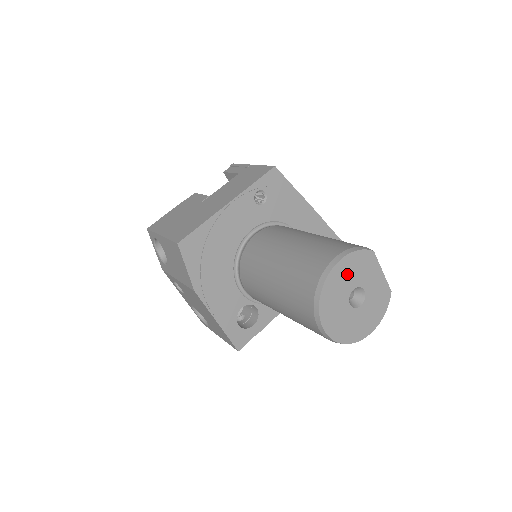
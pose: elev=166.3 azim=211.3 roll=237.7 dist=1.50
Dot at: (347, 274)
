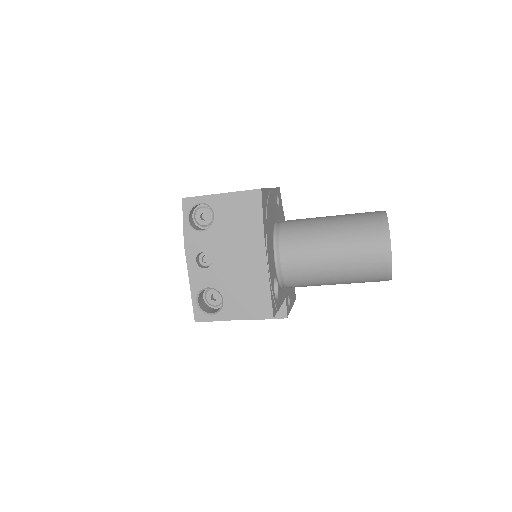
Dot at: occluded
